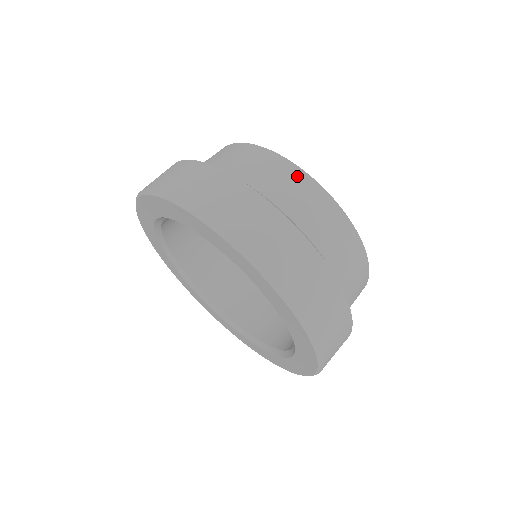
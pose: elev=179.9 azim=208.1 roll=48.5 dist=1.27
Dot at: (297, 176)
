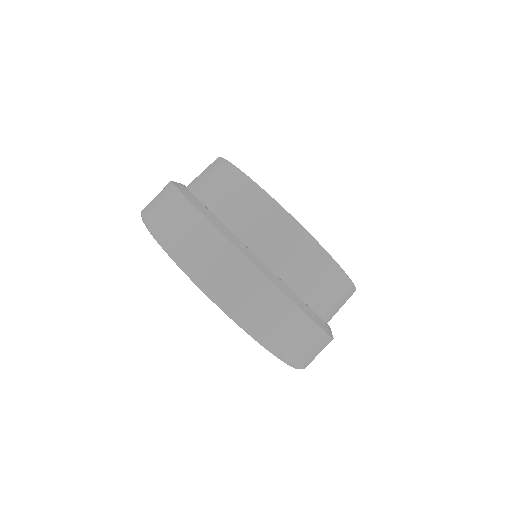
Dot at: (276, 214)
